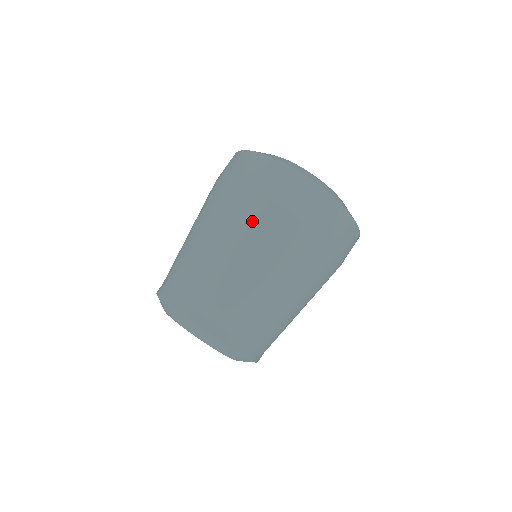
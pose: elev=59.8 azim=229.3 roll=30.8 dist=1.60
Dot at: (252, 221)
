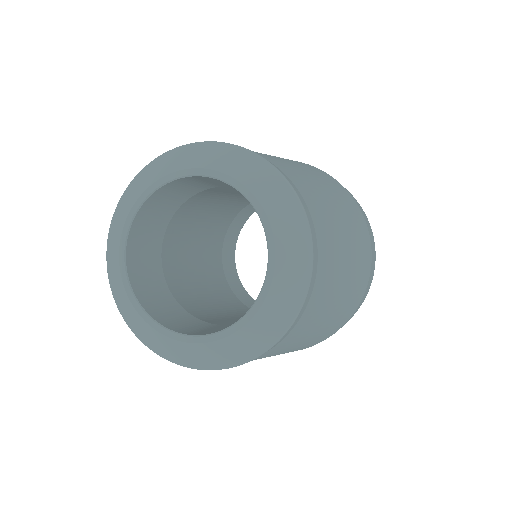
Dot at: occluded
